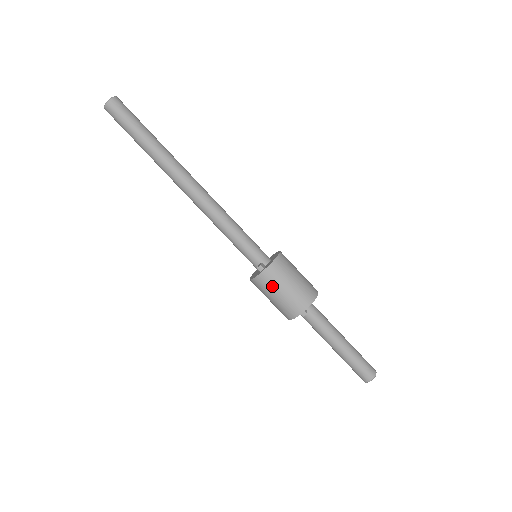
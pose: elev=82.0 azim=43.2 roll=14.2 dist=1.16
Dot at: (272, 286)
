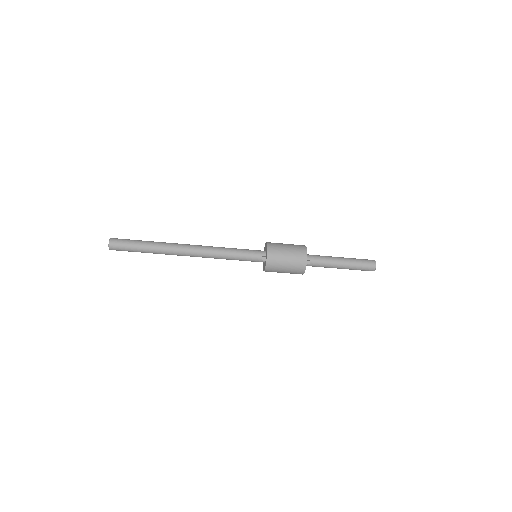
Dot at: (278, 262)
